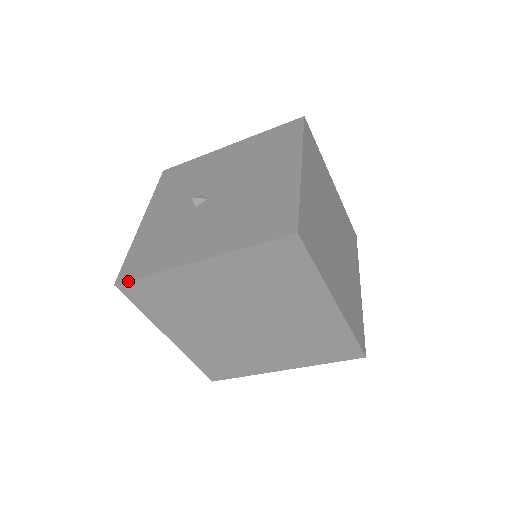
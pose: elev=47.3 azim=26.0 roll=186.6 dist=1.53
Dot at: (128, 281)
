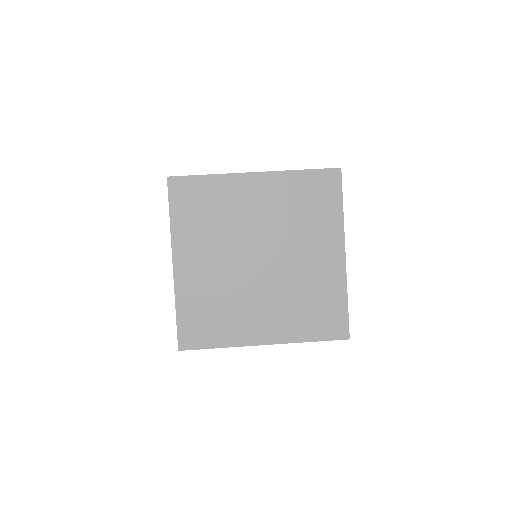
Dot at: (183, 176)
